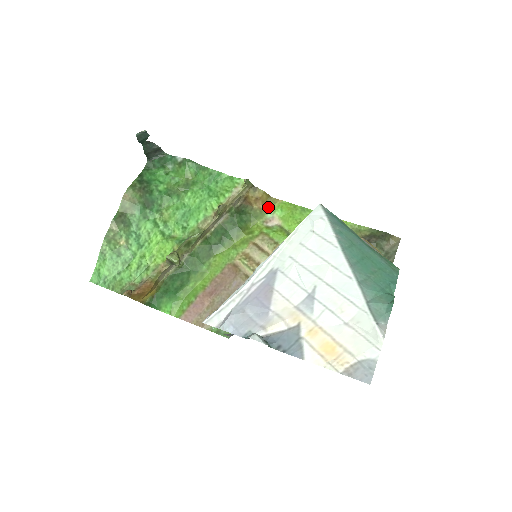
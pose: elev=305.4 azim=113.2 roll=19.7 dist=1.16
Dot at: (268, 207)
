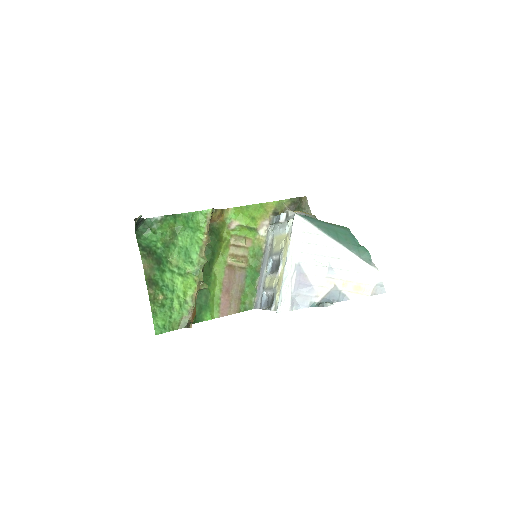
Dot at: (225, 217)
